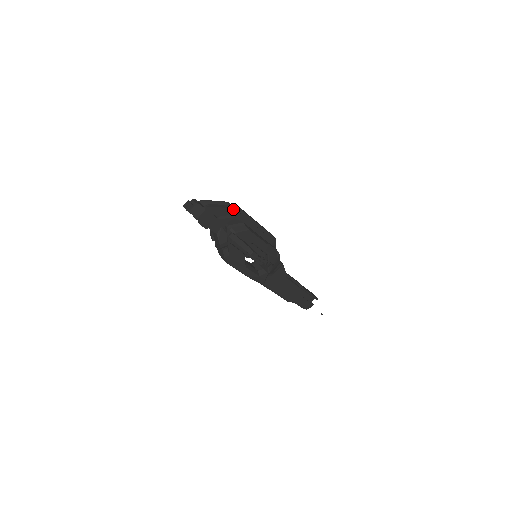
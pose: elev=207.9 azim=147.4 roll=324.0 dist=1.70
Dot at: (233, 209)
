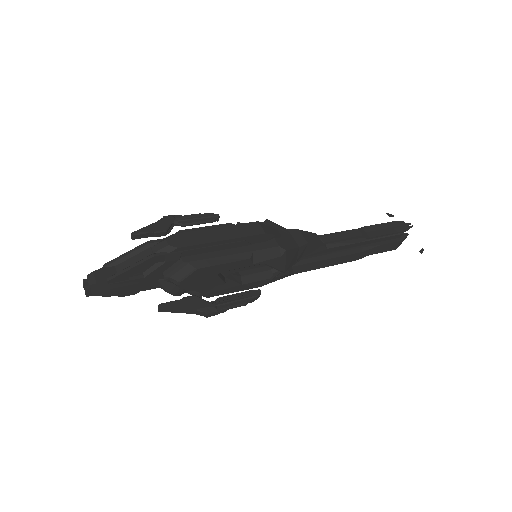
Dot at: (154, 257)
